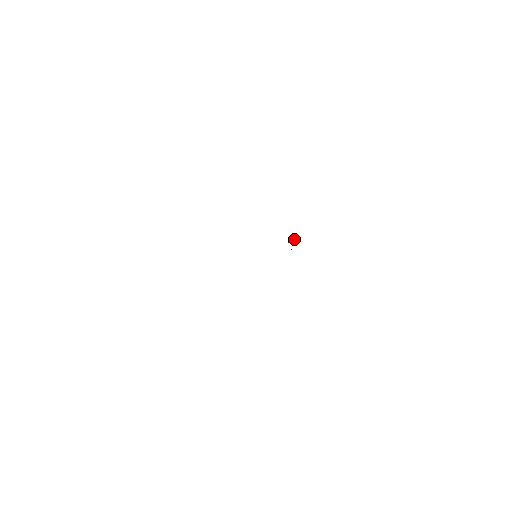
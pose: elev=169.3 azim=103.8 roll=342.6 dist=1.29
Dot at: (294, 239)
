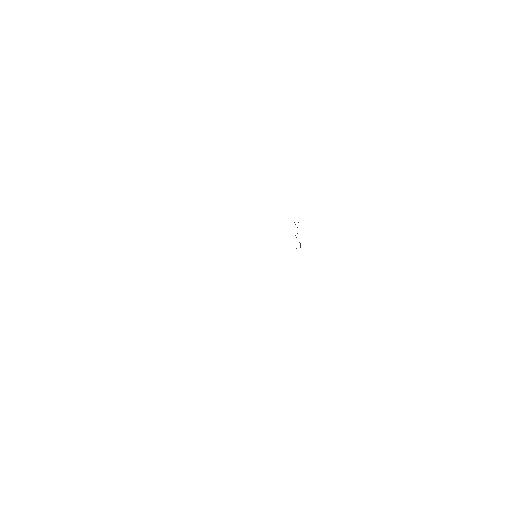
Dot at: (300, 245)
